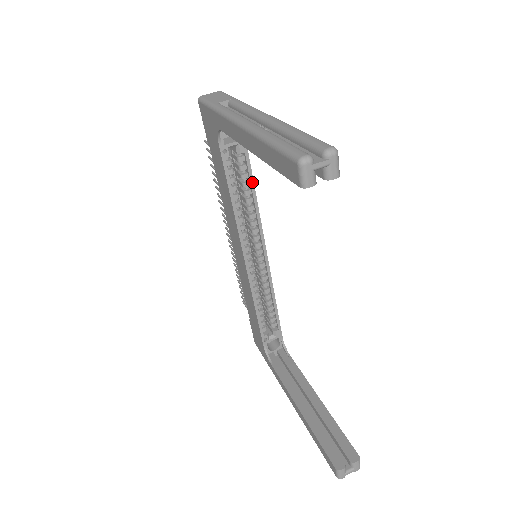
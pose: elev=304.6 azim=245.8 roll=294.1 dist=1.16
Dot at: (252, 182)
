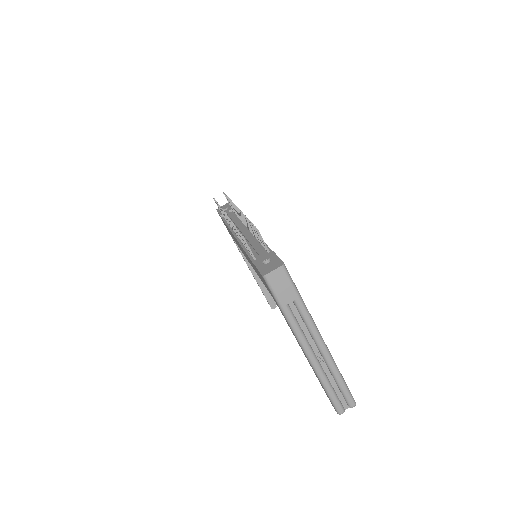
Dot at: occluded
